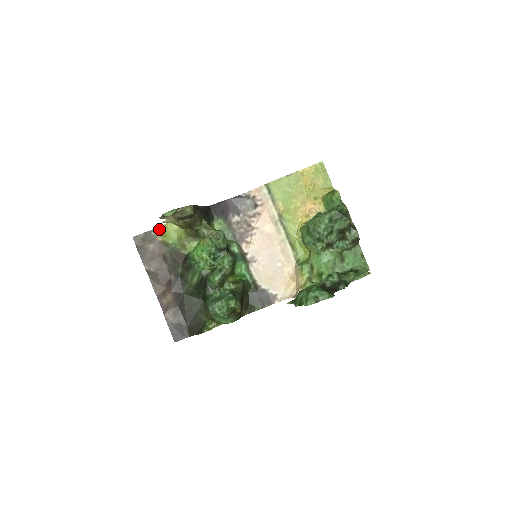
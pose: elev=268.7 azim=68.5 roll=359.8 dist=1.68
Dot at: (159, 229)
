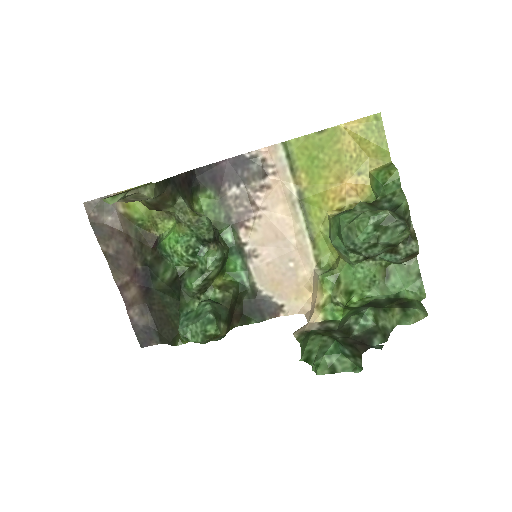
Dot at: occluded
